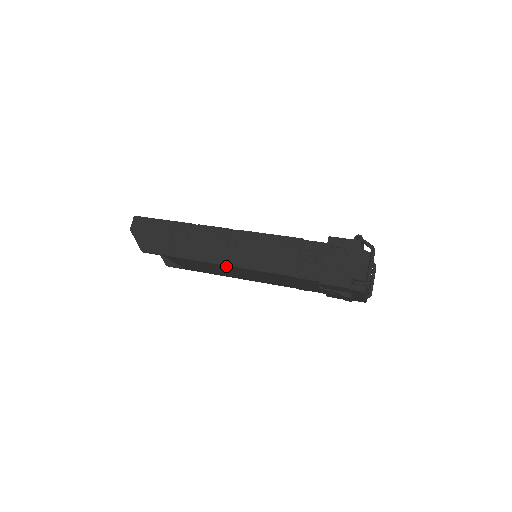
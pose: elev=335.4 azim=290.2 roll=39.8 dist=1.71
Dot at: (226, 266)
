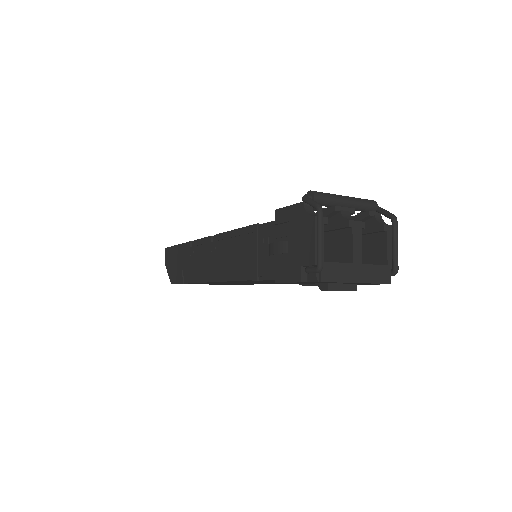
Dot at: (216, 282)
